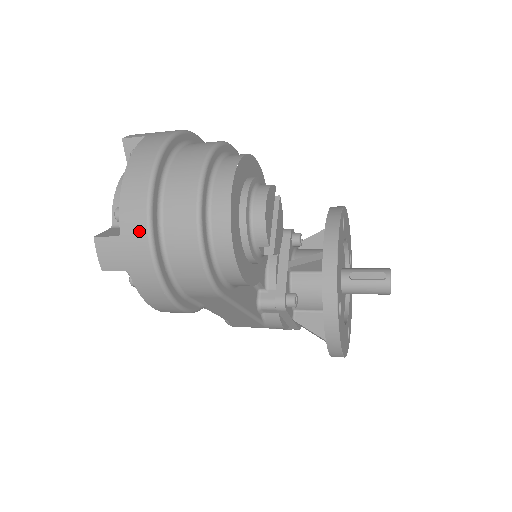
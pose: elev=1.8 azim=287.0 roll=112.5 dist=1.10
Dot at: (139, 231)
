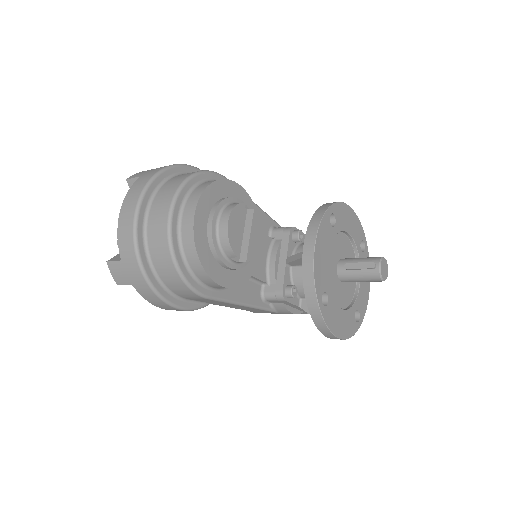
Dot at: (131, 257)
